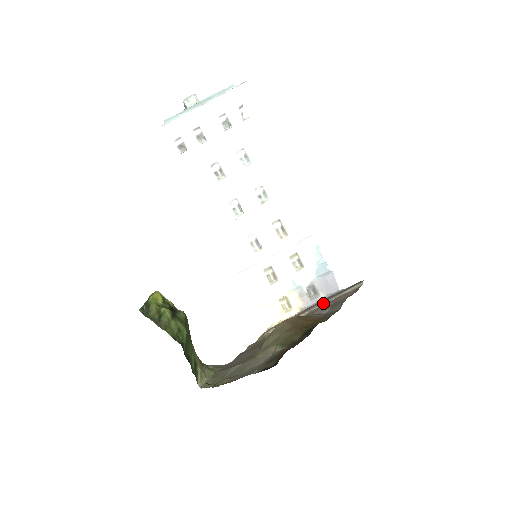
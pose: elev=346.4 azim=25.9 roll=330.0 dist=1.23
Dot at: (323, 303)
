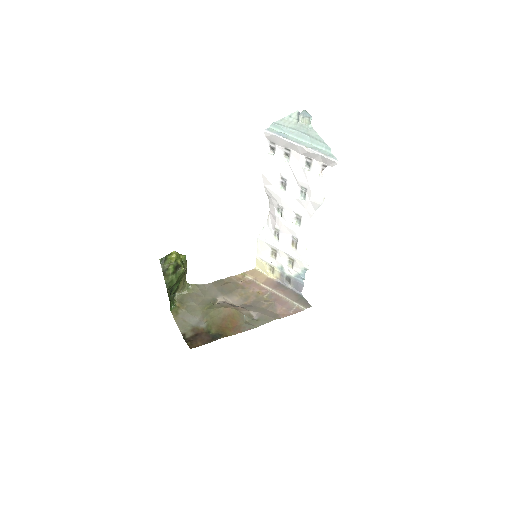
Dot at: (281, 294)
